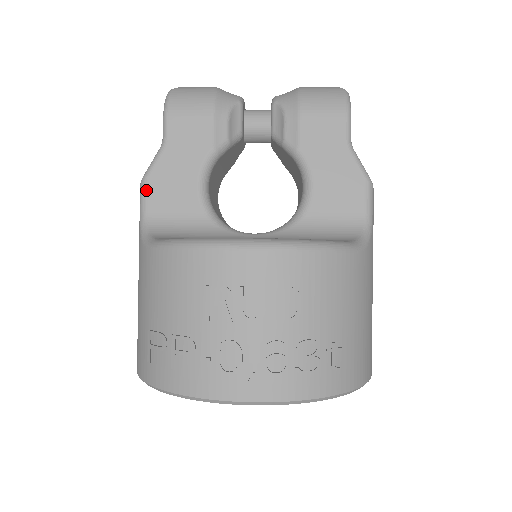
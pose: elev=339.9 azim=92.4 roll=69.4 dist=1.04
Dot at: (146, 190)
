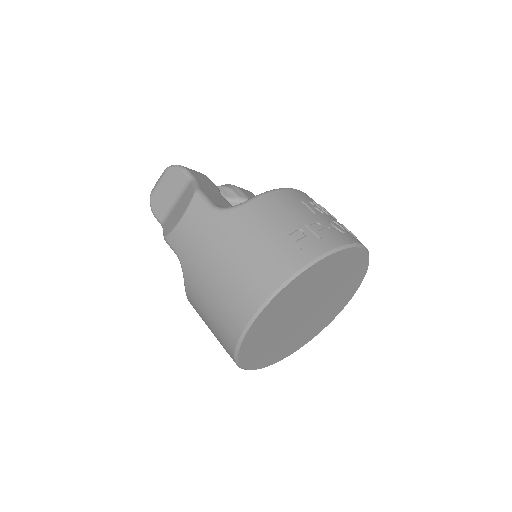
Dot at: (204, 194)
